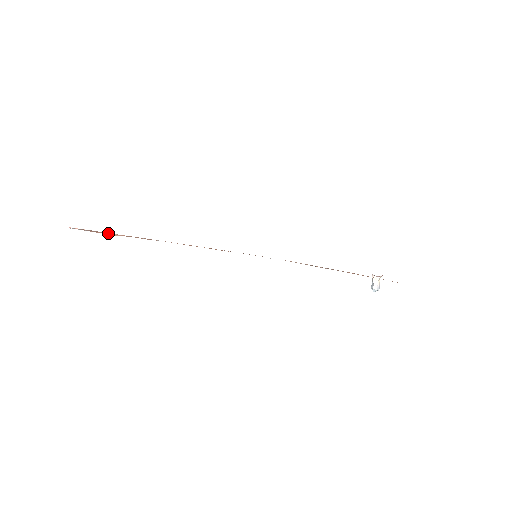
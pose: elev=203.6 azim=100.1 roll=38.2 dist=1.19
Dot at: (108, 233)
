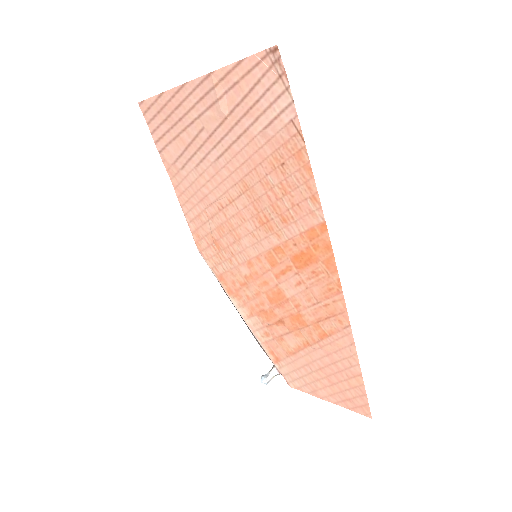
Dot at: (226, 100)
